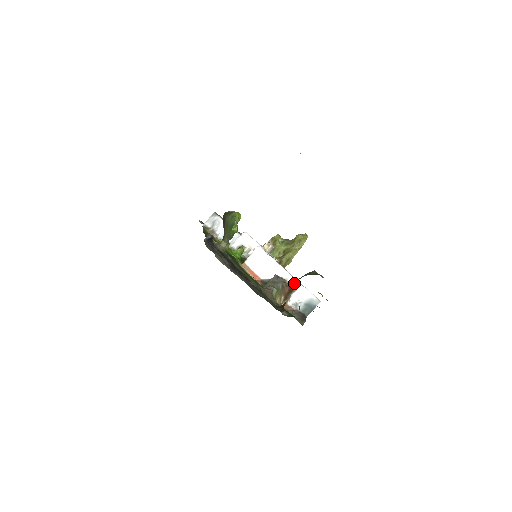
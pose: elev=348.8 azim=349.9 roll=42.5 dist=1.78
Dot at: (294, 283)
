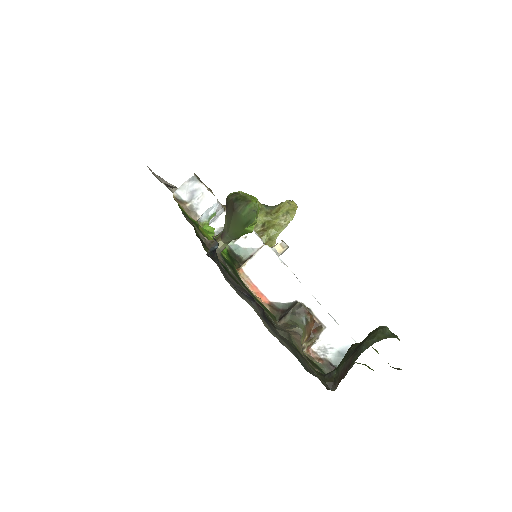
Dot at: (323, 316)
